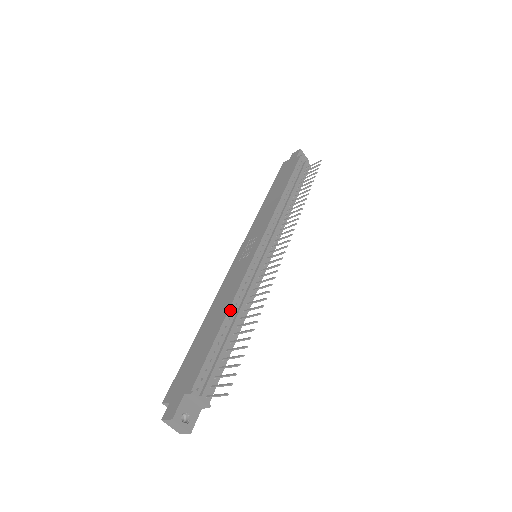
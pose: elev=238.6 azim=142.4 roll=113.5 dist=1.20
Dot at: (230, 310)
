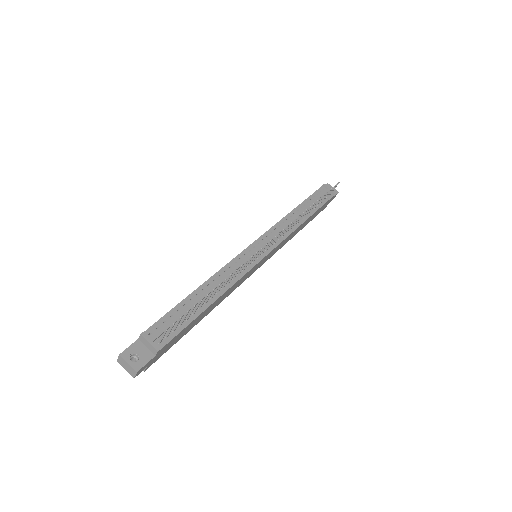
Dot at: (205, 284)
